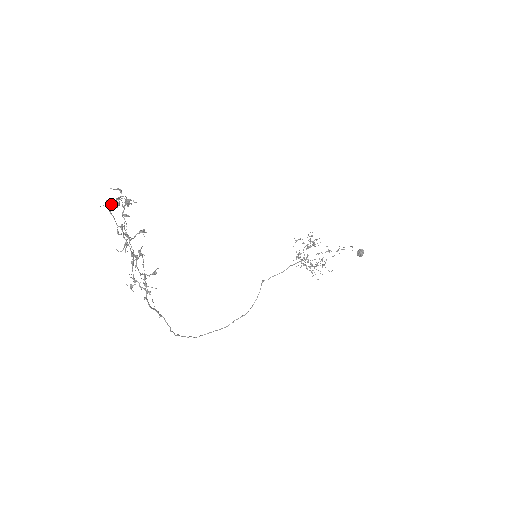
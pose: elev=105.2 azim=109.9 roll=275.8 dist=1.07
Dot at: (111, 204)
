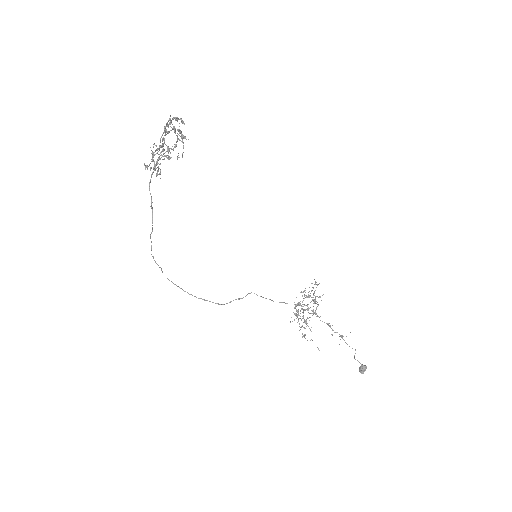
Dot at: occluded
